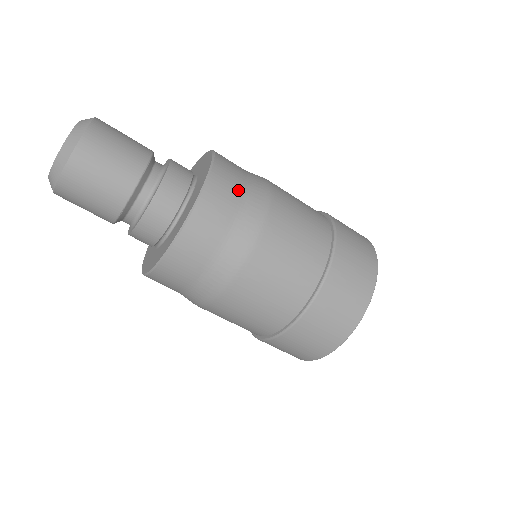
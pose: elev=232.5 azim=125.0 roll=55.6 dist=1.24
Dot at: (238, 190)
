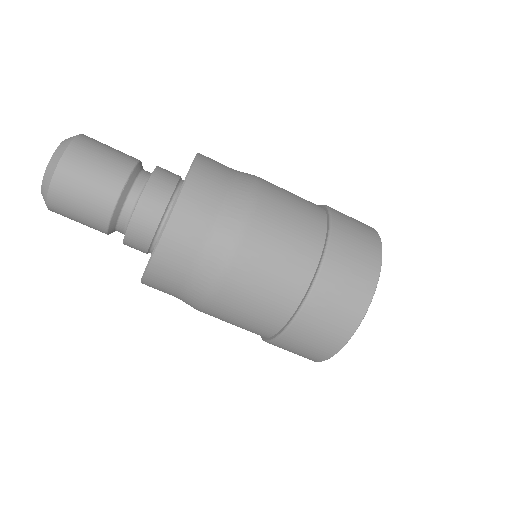
Dot at: occluded
